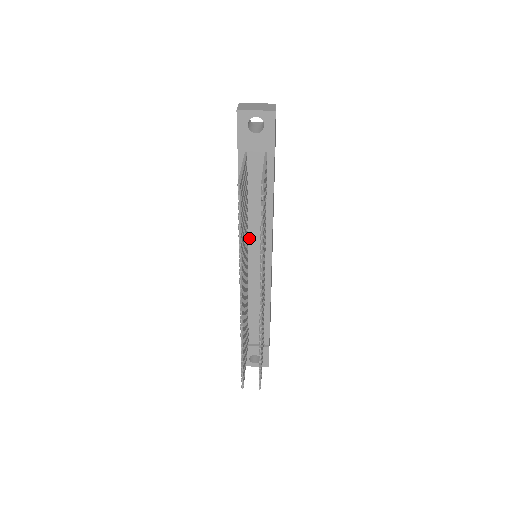
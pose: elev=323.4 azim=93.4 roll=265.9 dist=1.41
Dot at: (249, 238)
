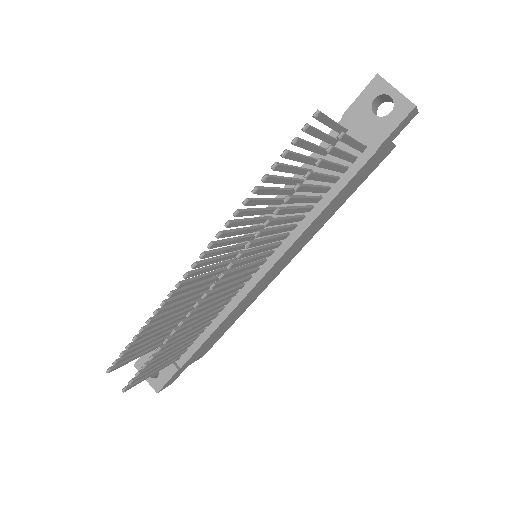
Dot at: (267, 227)
